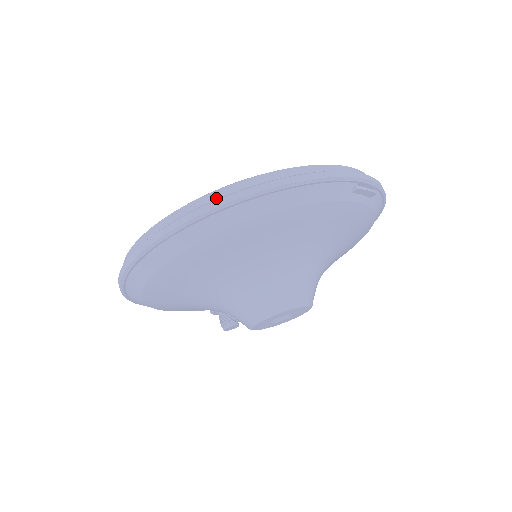
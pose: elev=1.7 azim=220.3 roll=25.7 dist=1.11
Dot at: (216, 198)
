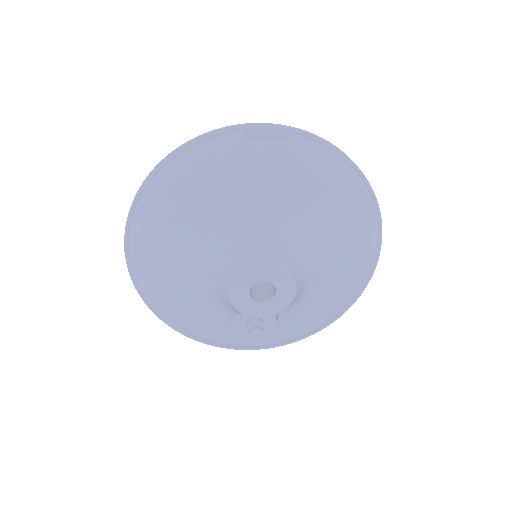
Dot at: occluded
